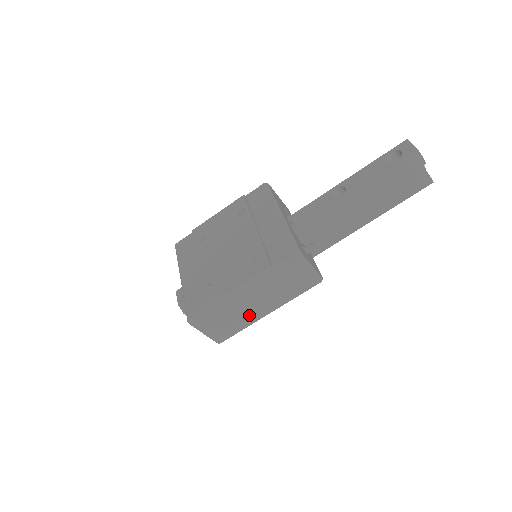
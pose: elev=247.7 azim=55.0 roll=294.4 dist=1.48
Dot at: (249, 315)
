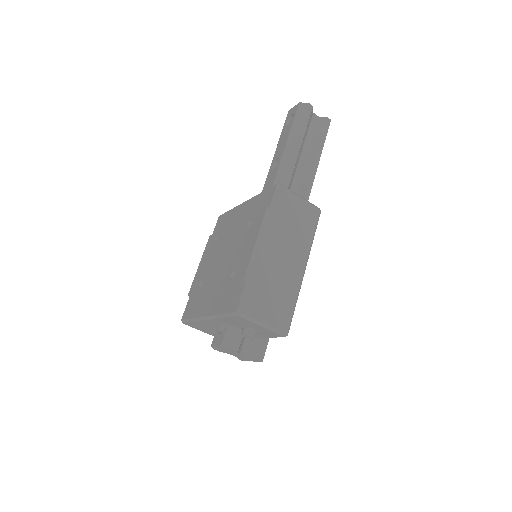
Dot at: (288, 278)
